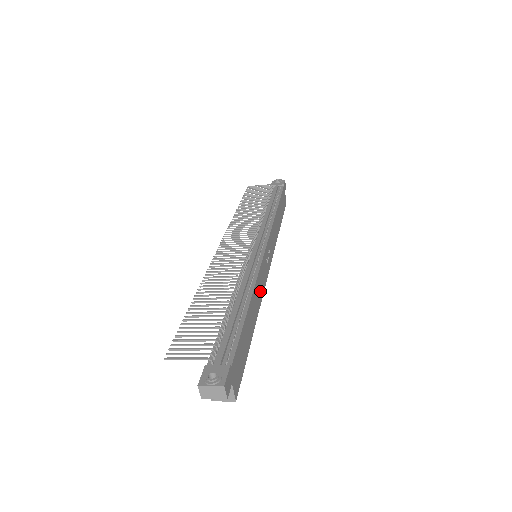
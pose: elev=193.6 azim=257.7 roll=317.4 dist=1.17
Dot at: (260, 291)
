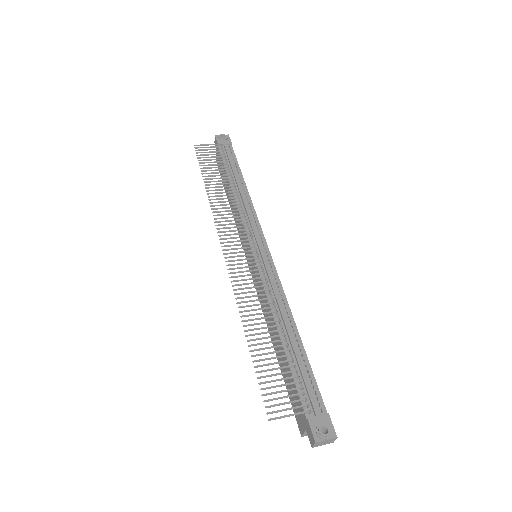
Dot at: occluded
